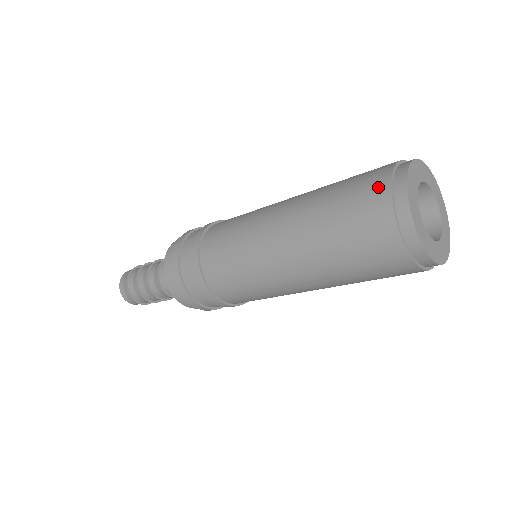
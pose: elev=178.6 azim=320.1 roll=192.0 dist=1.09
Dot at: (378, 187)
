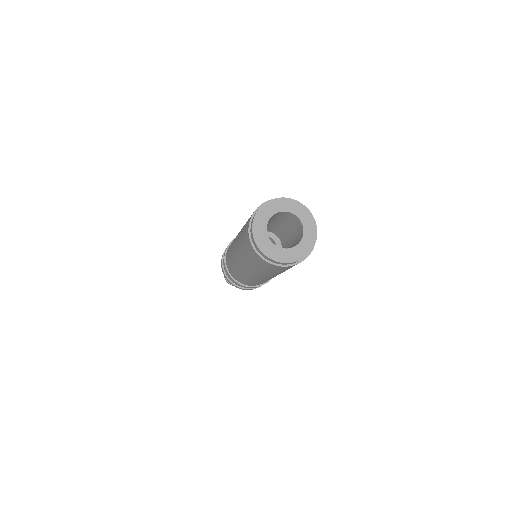
Dot at: (250, 217)
